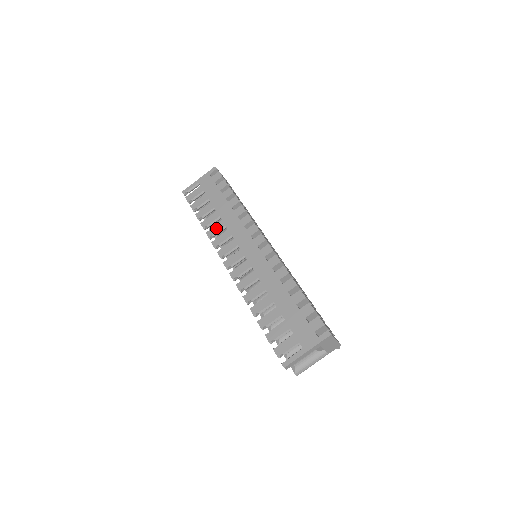
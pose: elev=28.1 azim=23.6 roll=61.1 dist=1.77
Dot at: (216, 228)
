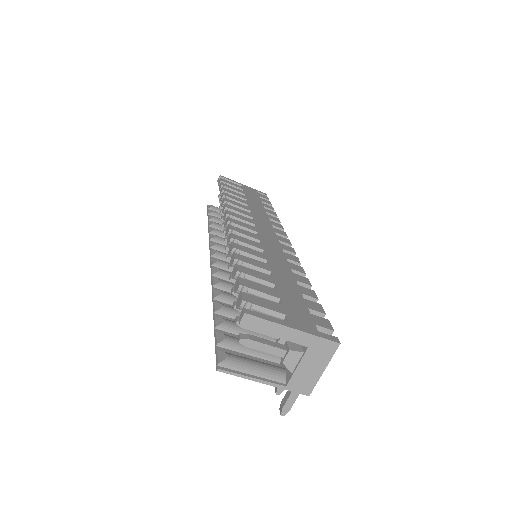
Dot at: (239, 204)
